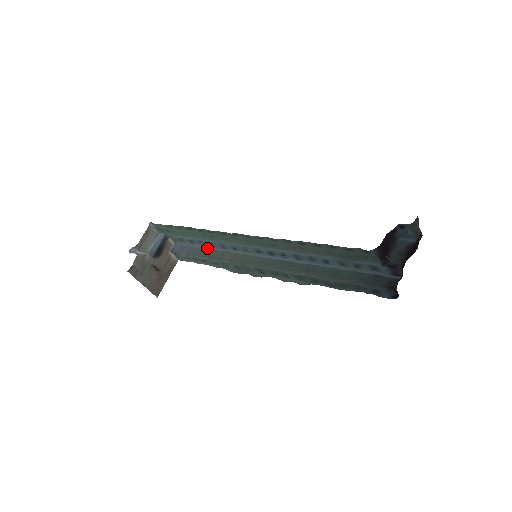
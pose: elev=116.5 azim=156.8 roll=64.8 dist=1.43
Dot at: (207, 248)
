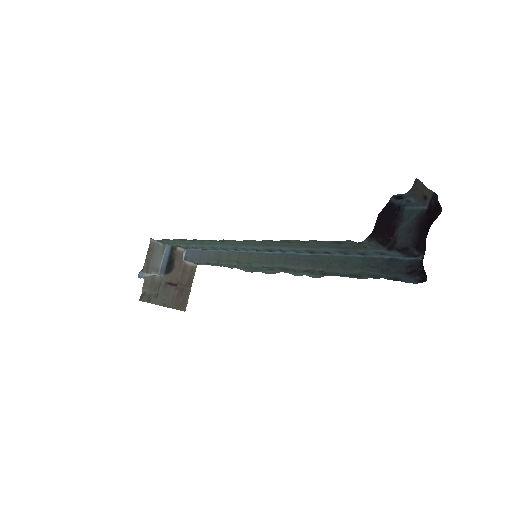
Dot at: (214, 250)
